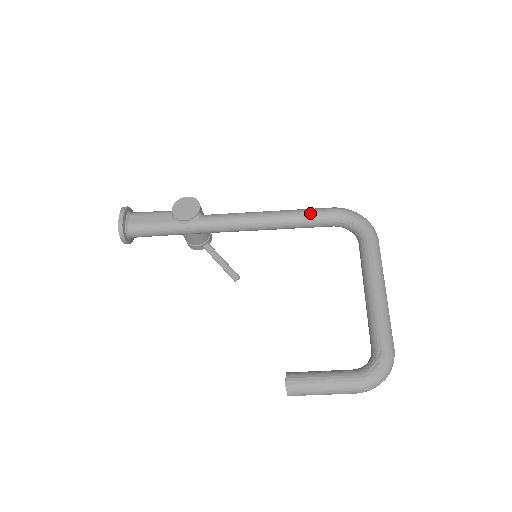
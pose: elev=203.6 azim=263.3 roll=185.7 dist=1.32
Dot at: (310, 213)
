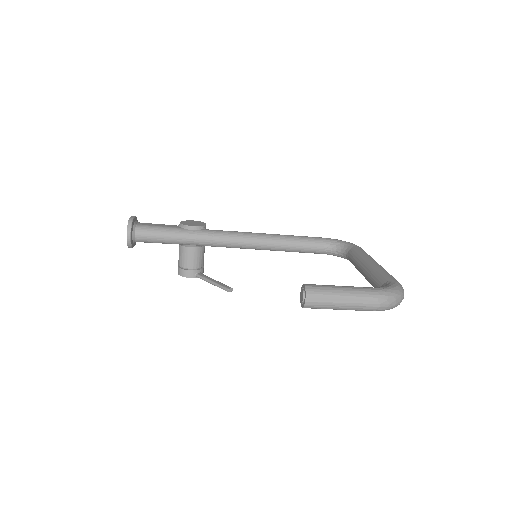
Dot at: (303, 236)
